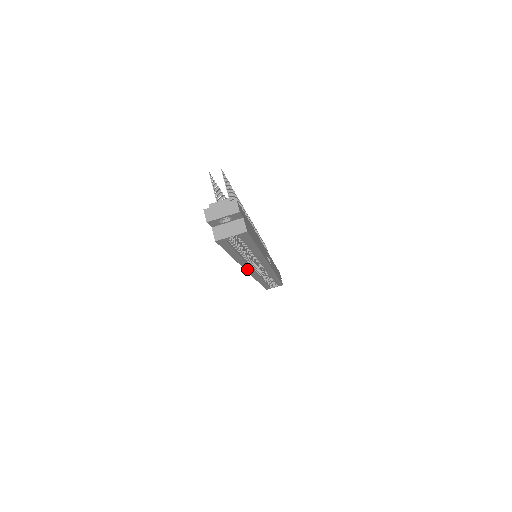
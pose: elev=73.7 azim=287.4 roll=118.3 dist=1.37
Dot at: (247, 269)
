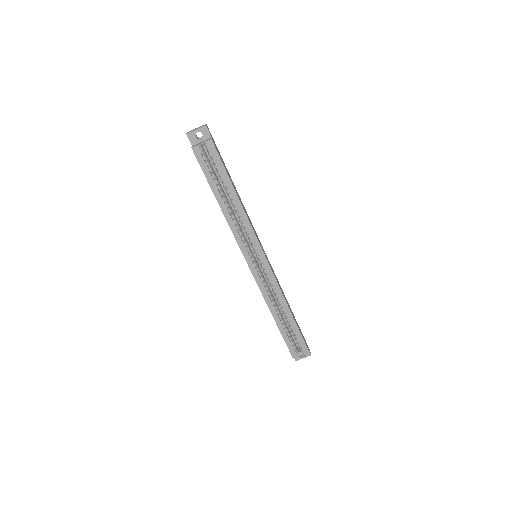
Dot at: (242, 249)
